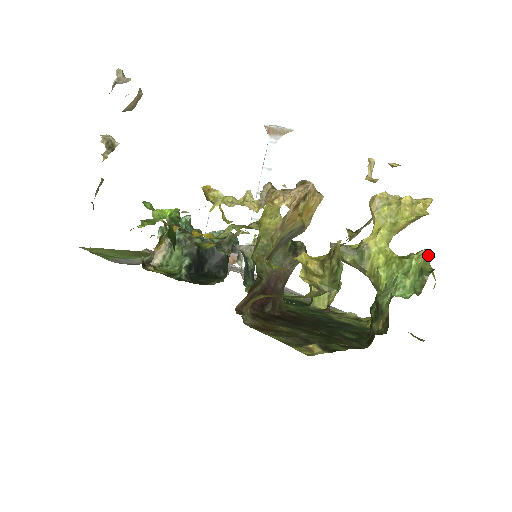
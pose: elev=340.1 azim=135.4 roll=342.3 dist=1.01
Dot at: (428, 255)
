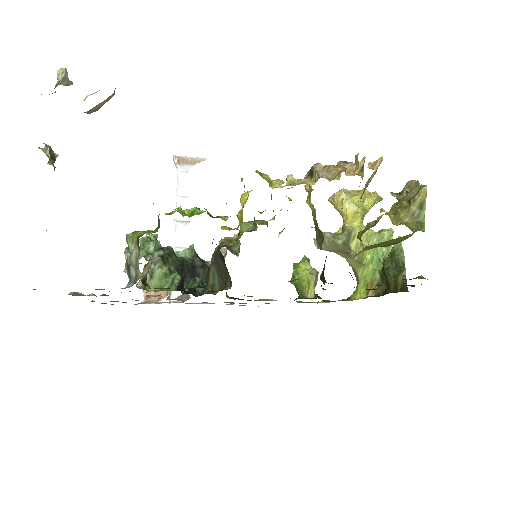
Dot at: occluded
